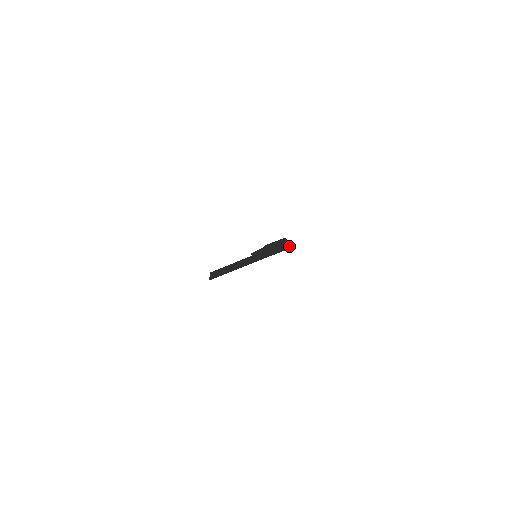
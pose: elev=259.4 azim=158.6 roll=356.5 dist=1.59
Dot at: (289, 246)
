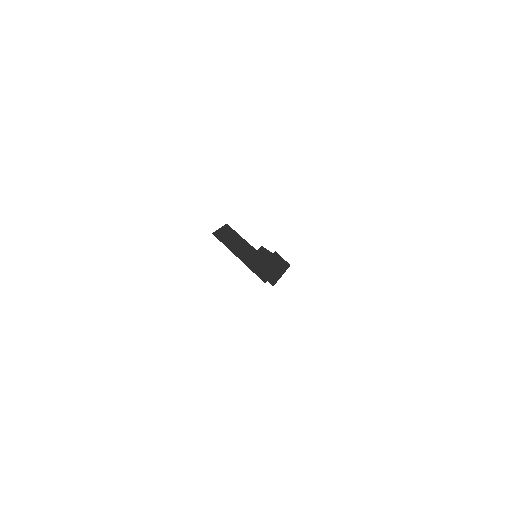
Dot at: (272, 283)
